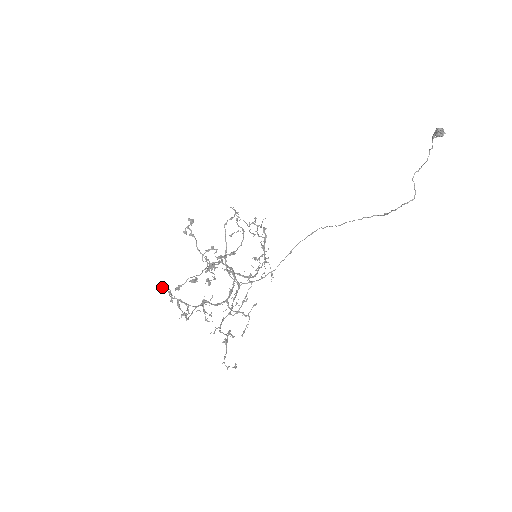
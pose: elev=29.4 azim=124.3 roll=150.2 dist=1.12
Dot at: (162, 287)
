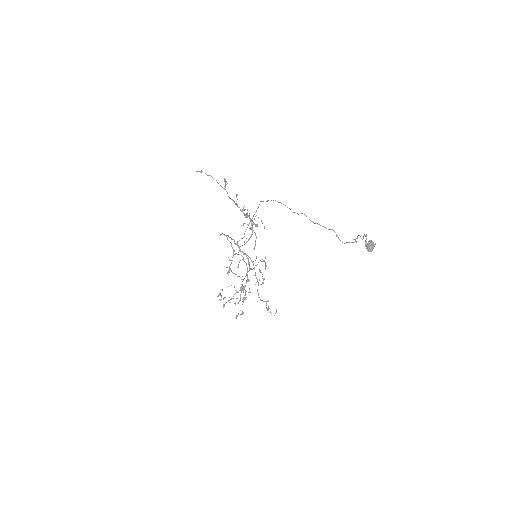
Dot at: occluded
